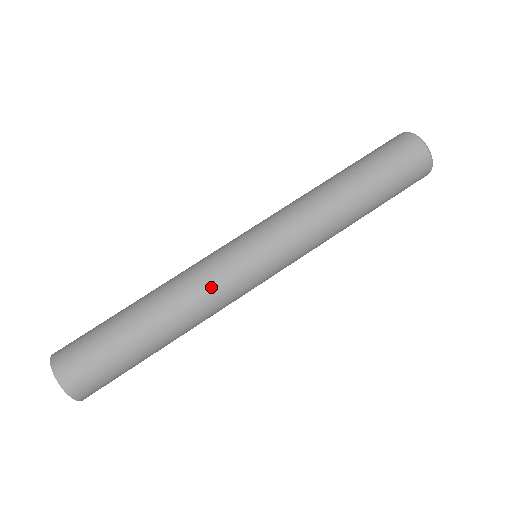
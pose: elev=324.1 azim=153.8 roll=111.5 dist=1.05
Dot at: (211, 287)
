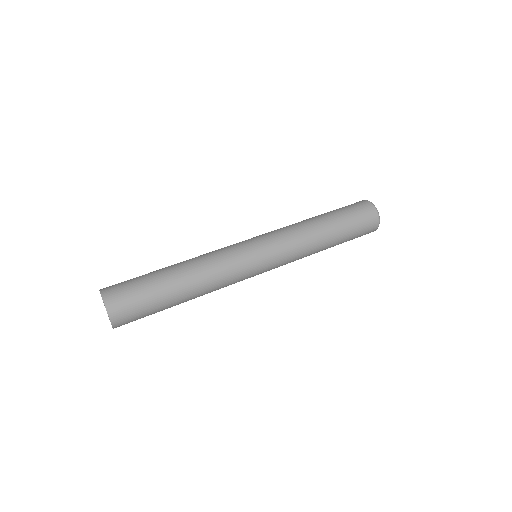
Dot at: (229, 279)
